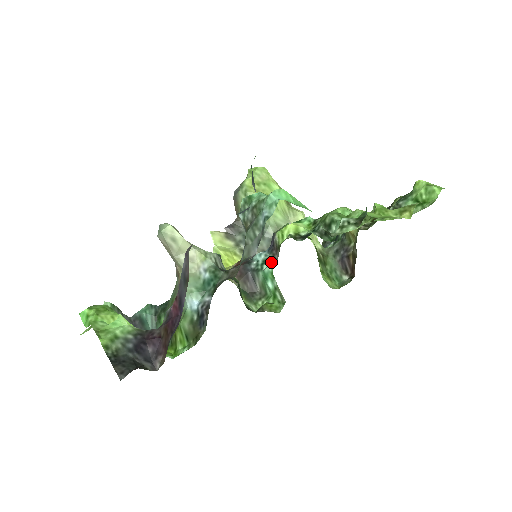
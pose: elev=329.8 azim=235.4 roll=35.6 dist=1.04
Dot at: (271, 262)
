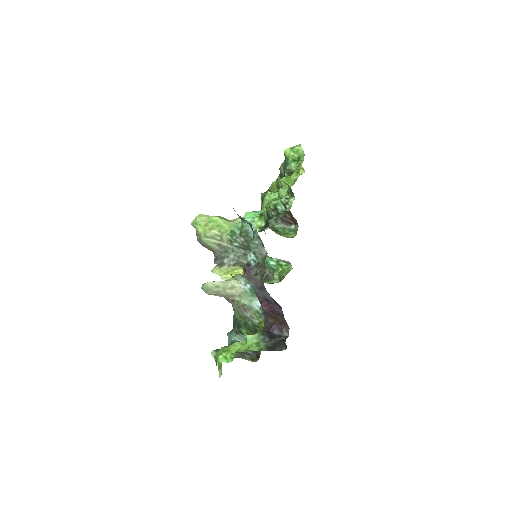
Dot at: occluded
